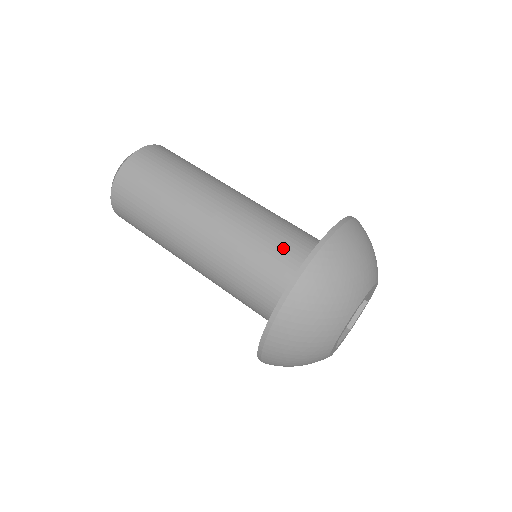
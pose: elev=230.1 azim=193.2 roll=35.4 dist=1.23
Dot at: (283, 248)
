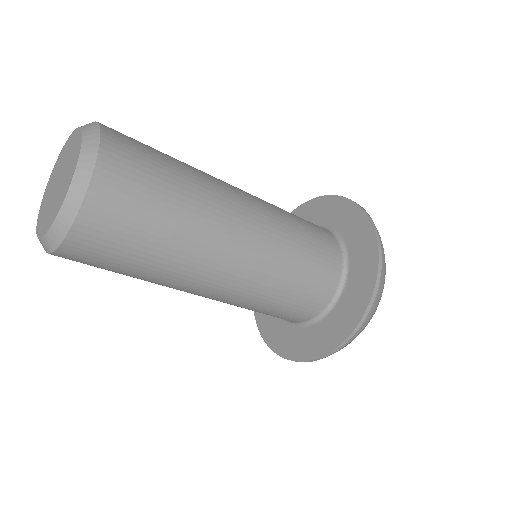
Dot at: (321, 250)
